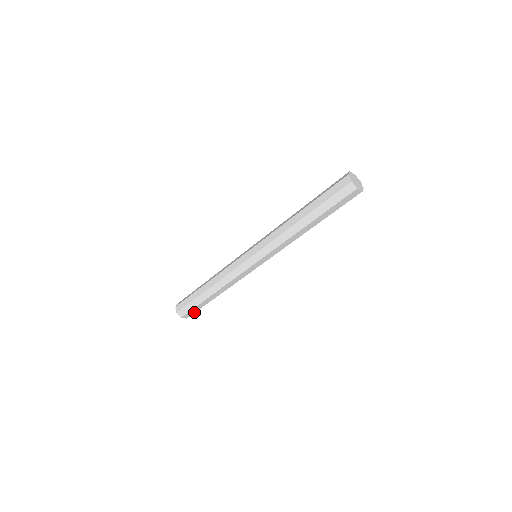
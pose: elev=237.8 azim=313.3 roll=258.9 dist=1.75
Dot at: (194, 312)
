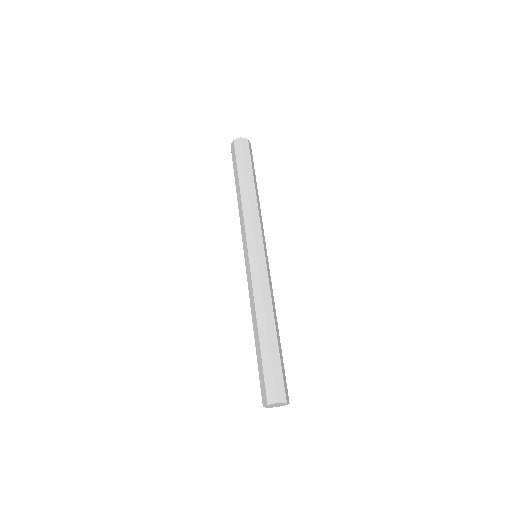
Dot at: (282, 381)
